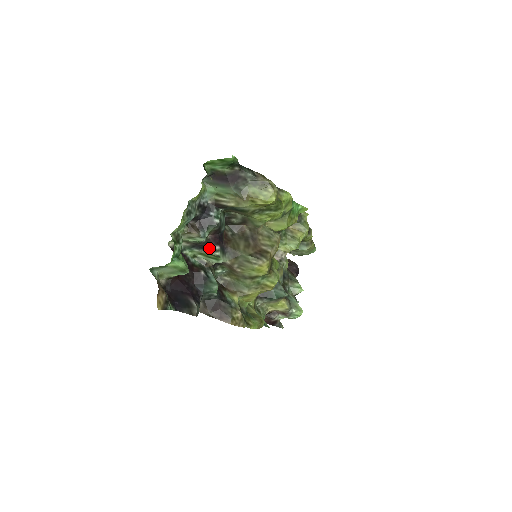
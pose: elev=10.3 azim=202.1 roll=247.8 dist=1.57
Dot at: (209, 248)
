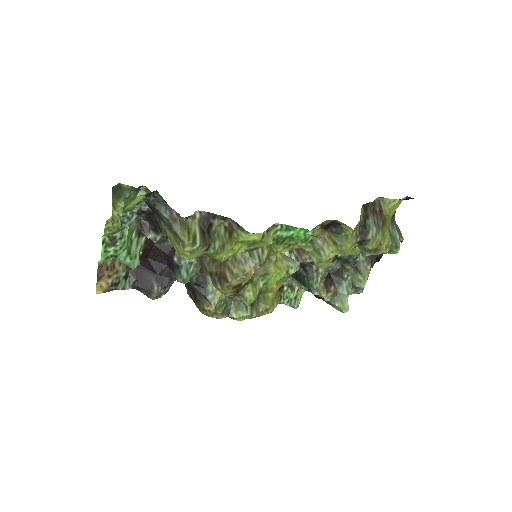
Dot at: occluded
